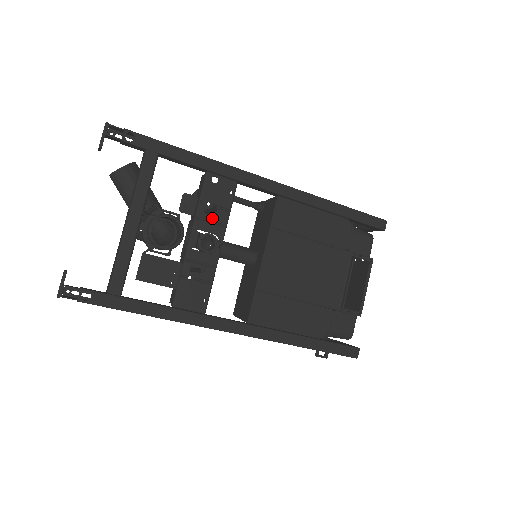
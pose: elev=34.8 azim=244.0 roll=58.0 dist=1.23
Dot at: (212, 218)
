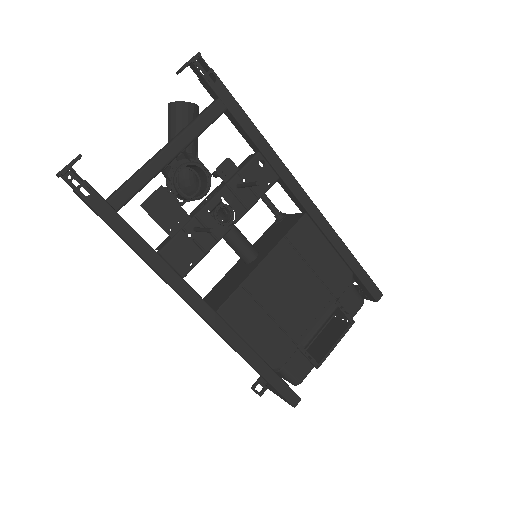
Dot at: (240, 195)
